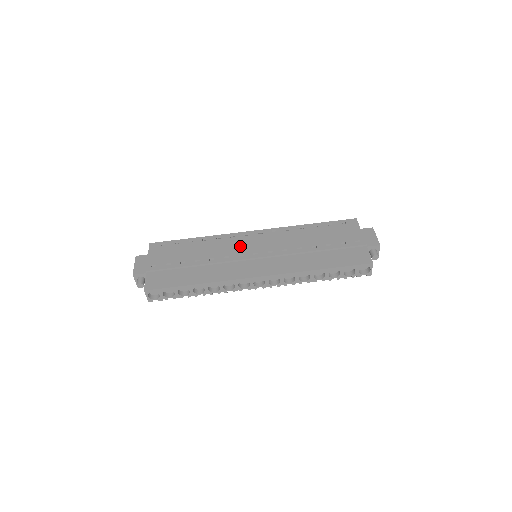
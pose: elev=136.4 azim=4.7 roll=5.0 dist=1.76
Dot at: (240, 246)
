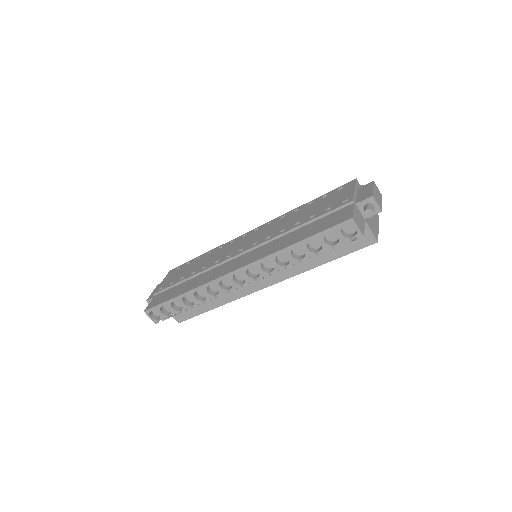
Dot at: (232, 248)
